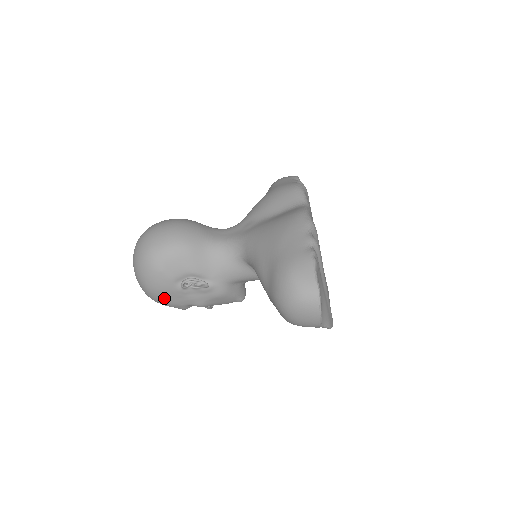
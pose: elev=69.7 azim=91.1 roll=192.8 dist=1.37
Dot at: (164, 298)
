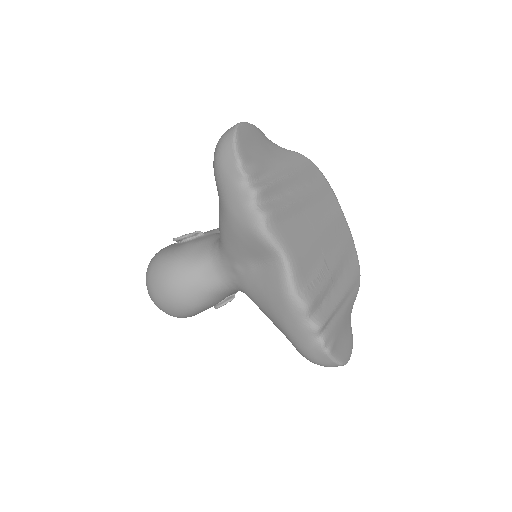
Dot at: occluded
